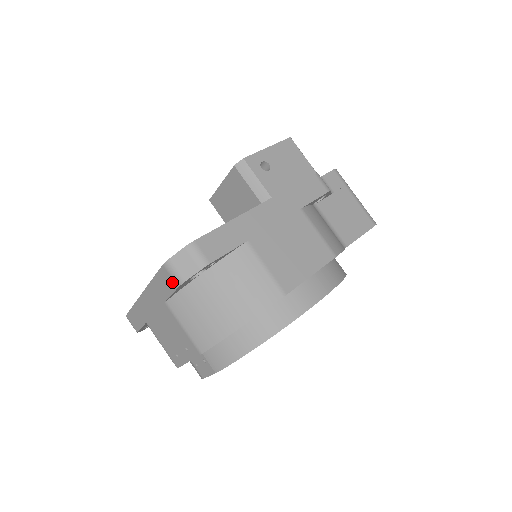
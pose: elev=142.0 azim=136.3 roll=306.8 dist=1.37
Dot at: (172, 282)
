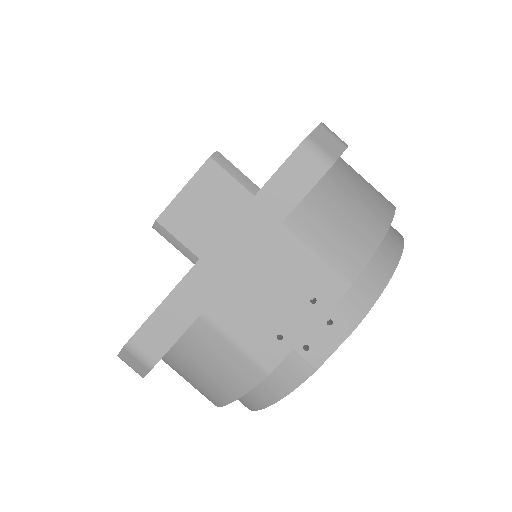
Dot at: (314, 168)
